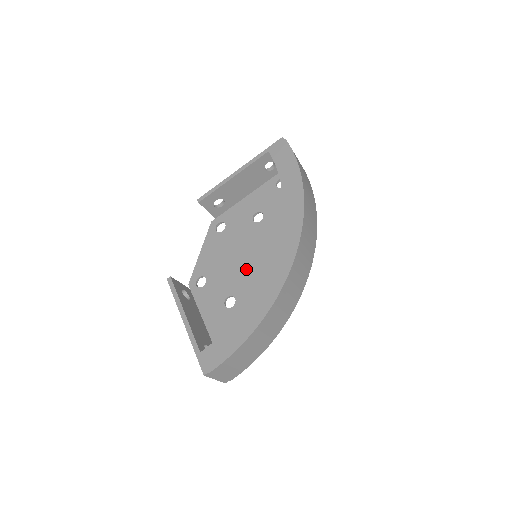
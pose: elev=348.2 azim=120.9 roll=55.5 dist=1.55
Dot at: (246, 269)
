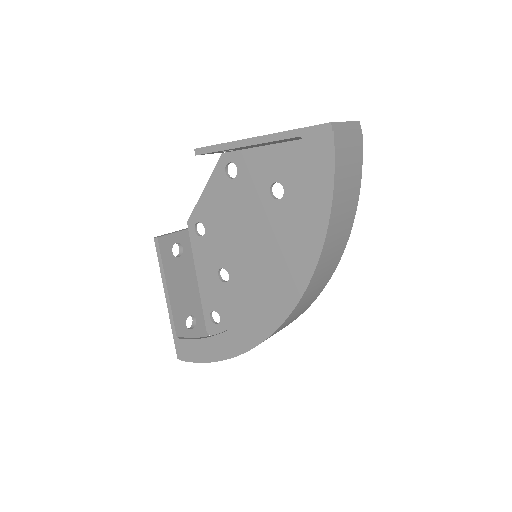
Dot at: (246, 252)
